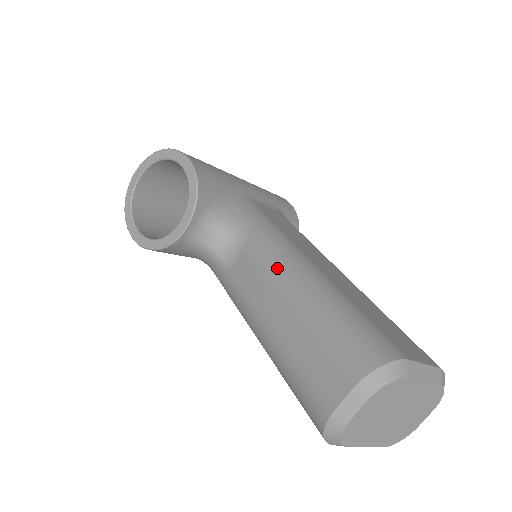
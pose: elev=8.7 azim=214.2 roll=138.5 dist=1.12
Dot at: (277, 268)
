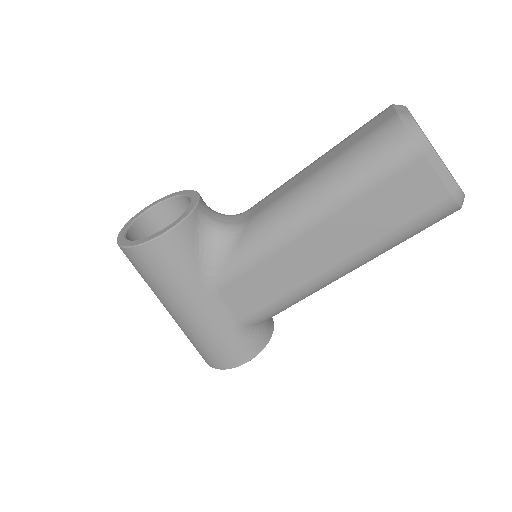
Dot at: occluded
